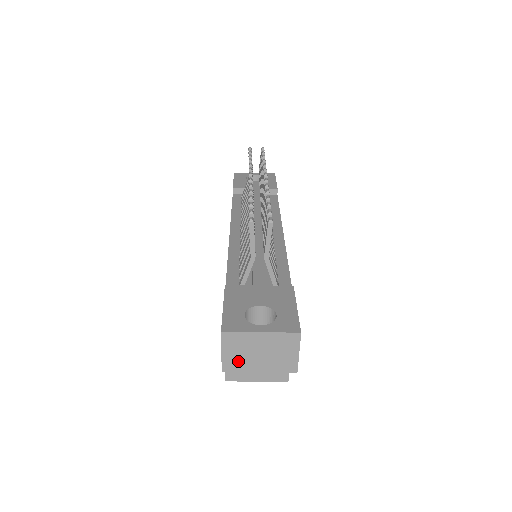
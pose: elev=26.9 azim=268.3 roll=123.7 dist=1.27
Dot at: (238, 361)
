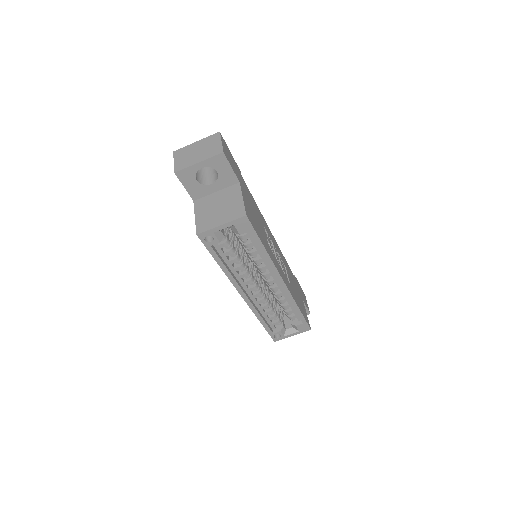
Dot at: (184, 162)
